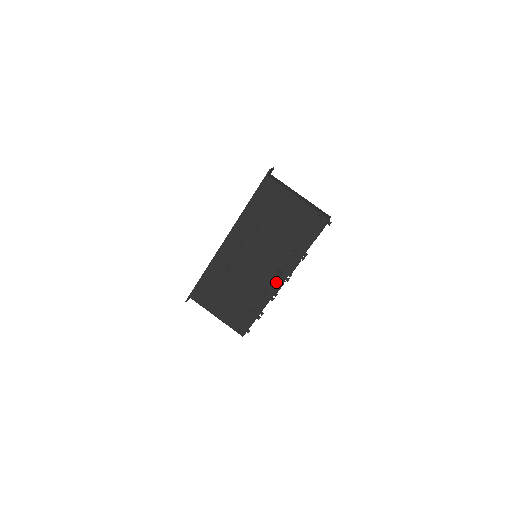
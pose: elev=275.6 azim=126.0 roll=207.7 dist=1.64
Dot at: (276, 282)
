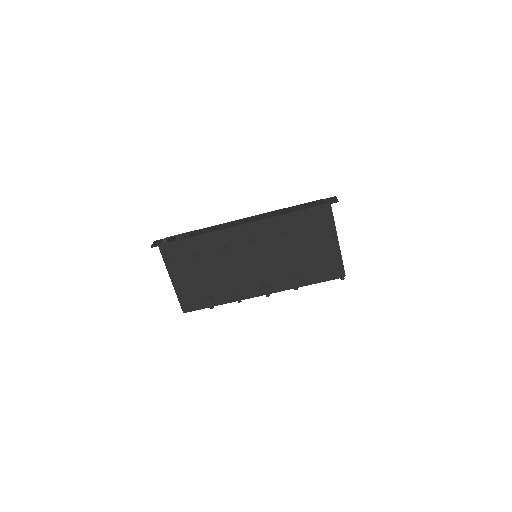
Dot at: (257, 291)
